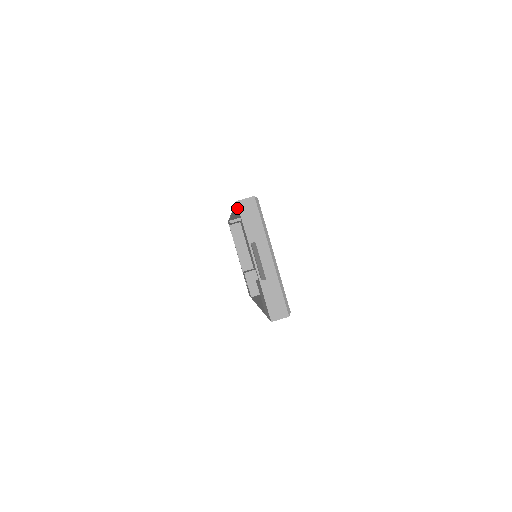
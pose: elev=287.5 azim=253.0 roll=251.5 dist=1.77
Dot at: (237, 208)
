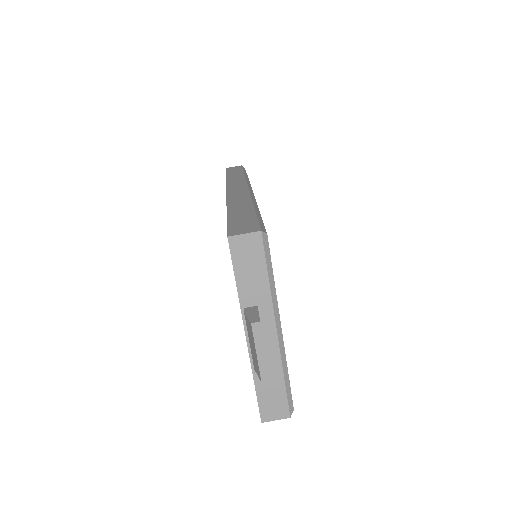
Dot at: occluded
